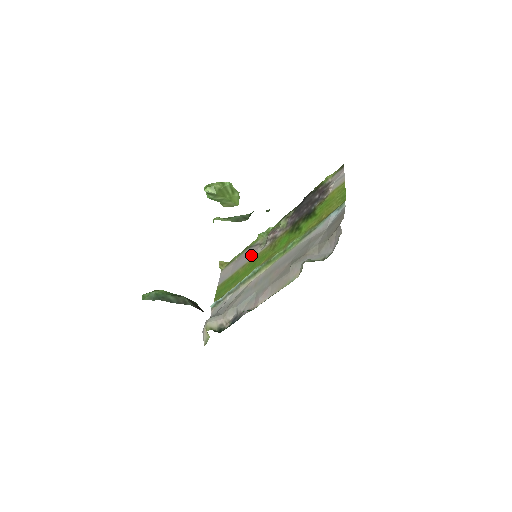
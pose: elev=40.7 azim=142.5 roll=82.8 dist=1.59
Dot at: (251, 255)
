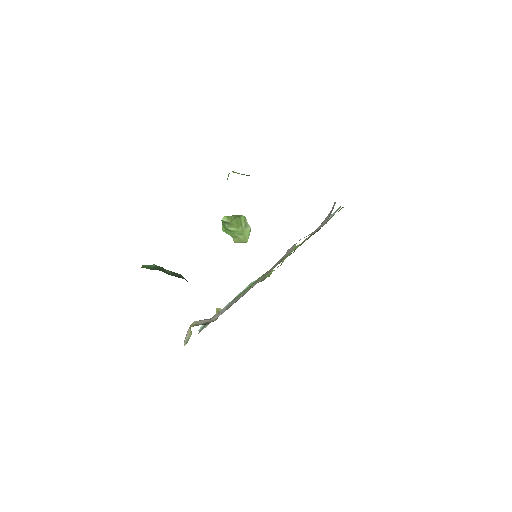
Dot at: occluded
